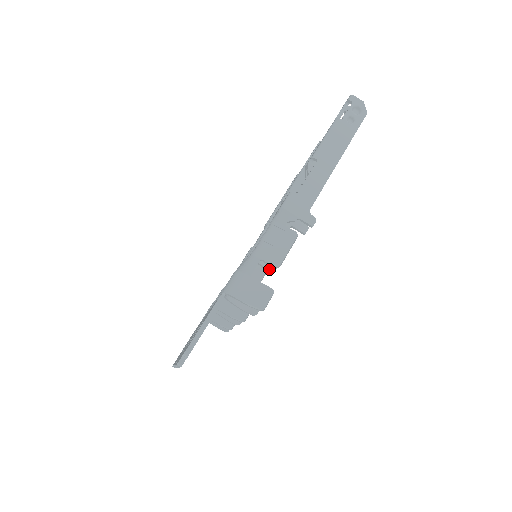
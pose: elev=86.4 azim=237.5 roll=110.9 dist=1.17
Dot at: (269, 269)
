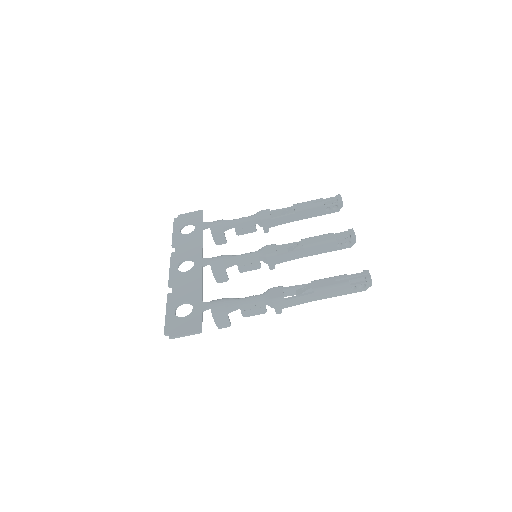
Dot at: occluded
